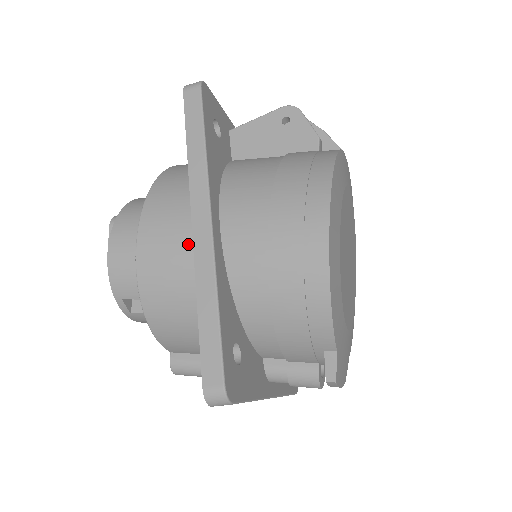
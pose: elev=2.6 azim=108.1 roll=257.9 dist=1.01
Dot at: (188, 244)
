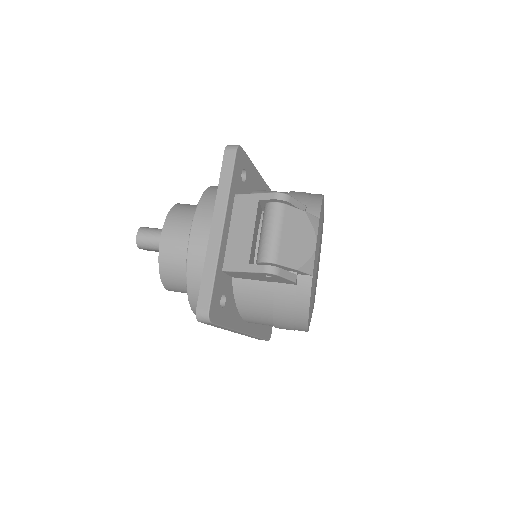
Dot at: occluded
